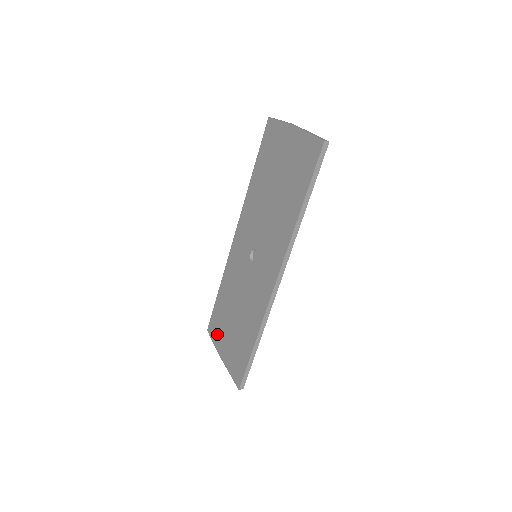
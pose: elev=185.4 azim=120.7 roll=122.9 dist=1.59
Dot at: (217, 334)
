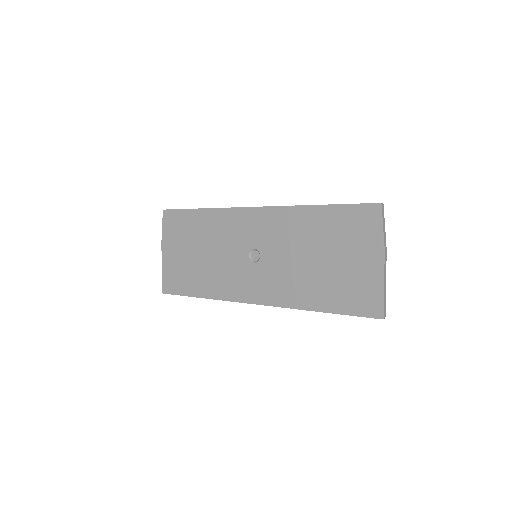
Dot at: (171, 232)
